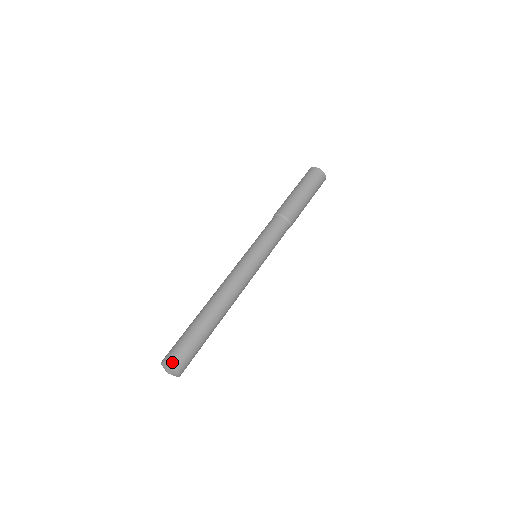
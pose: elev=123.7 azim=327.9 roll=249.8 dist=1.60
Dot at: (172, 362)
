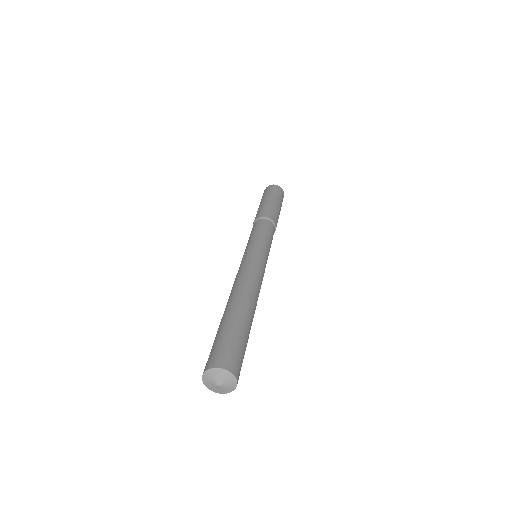
Dot at: (235, 368)
